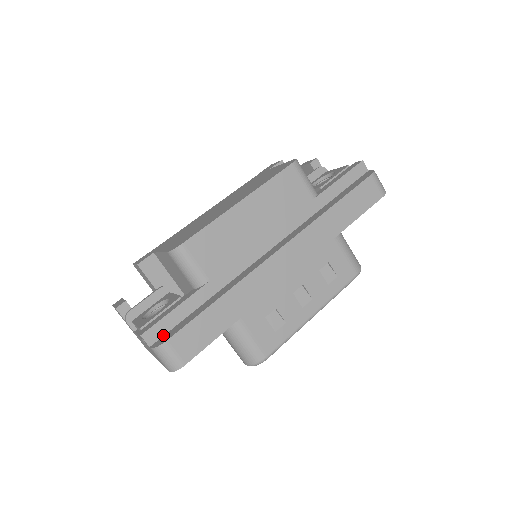
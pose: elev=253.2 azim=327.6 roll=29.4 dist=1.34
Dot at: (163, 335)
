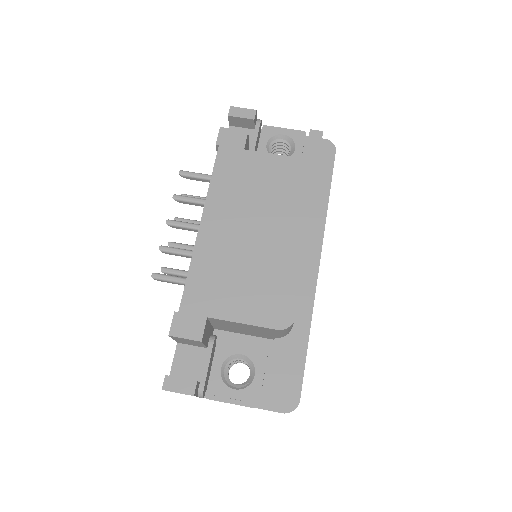
Dot at: occluded
